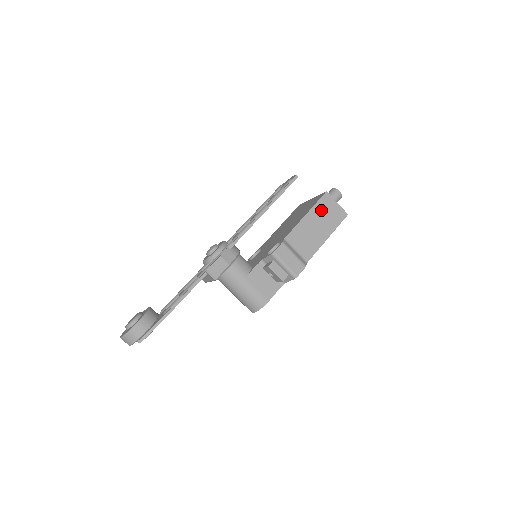
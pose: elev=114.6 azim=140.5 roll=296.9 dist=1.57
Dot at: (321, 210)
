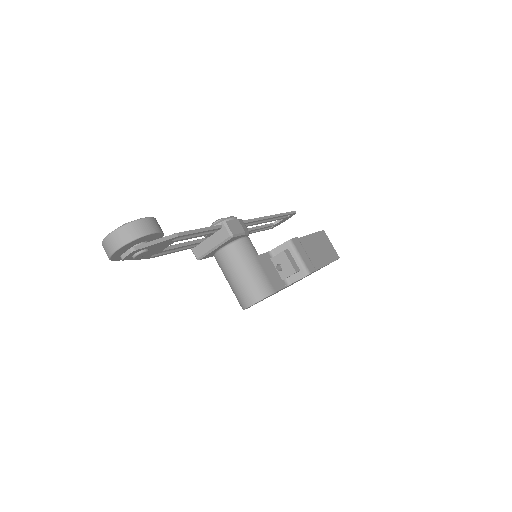
Dot at: (321, 240)
